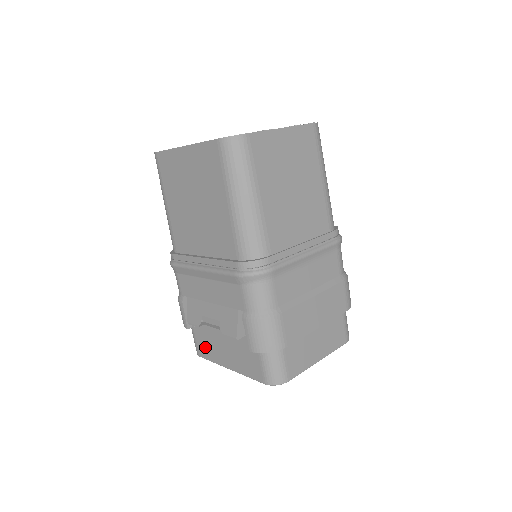
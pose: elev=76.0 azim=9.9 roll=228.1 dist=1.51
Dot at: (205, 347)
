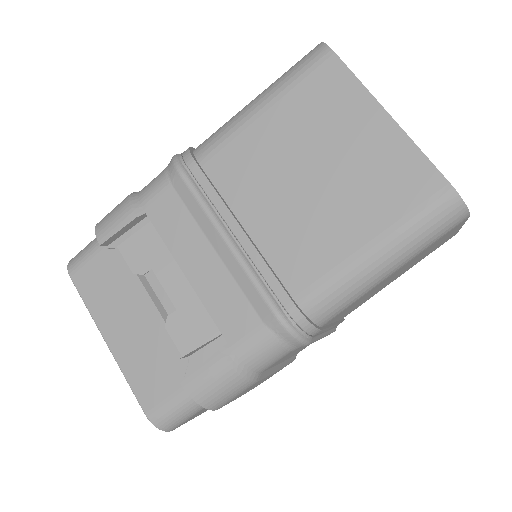
Dot at: (97, 283)
